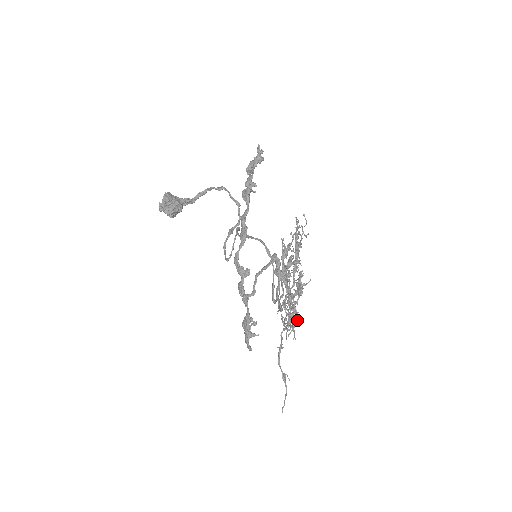
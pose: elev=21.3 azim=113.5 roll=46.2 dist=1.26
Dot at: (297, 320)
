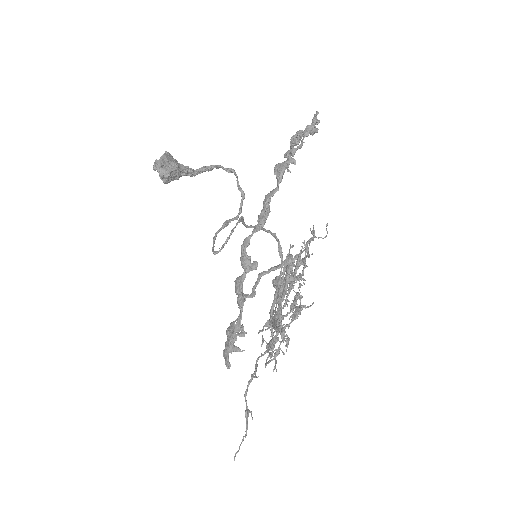
Dot at: (287, 347)
